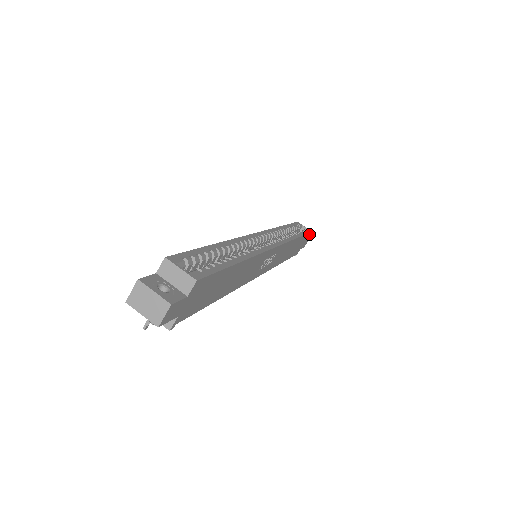
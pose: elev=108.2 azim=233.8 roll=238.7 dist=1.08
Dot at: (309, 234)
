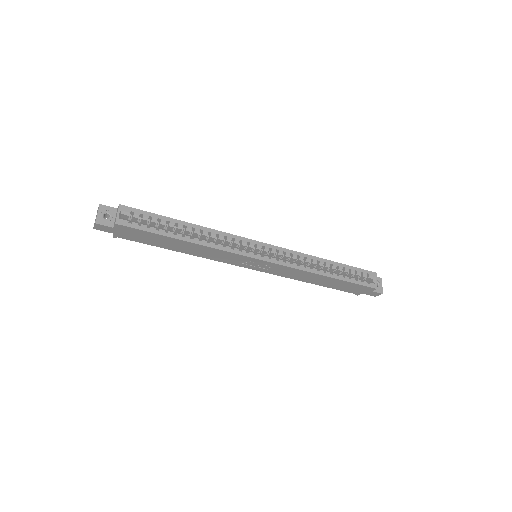
Dot at: (370, 288)
